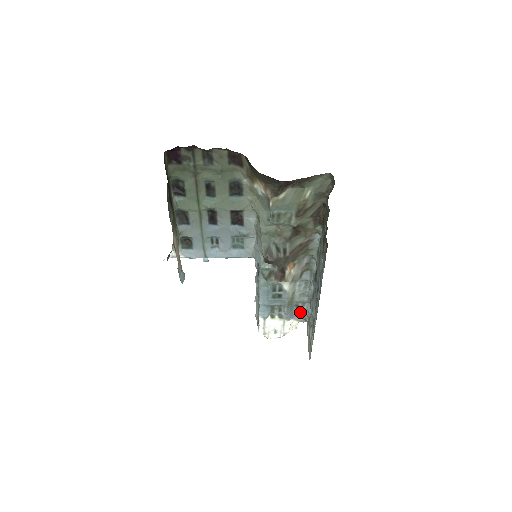
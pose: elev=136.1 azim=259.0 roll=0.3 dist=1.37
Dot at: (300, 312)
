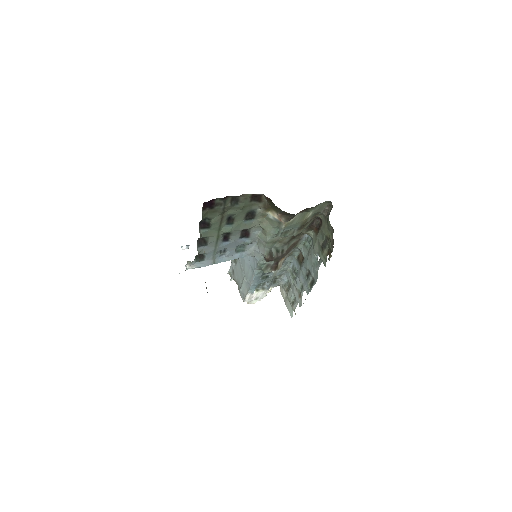
Dot at: (276, 281)
